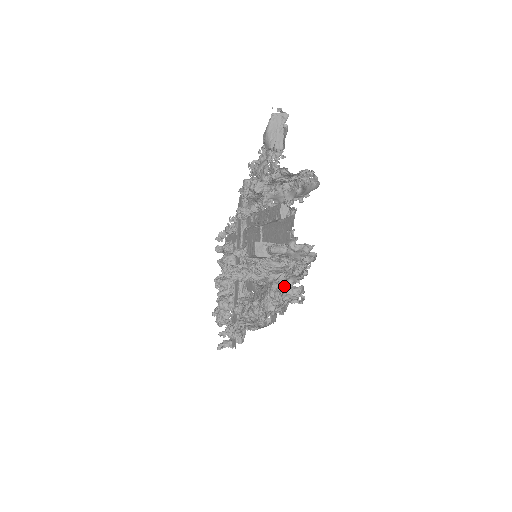
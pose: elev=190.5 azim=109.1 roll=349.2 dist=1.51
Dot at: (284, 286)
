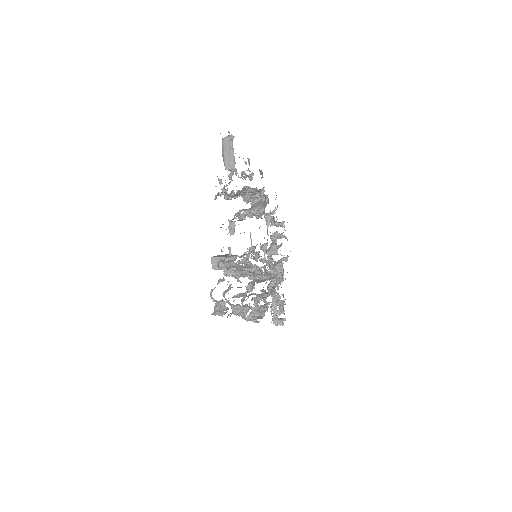
Dot at: (213, 299)
